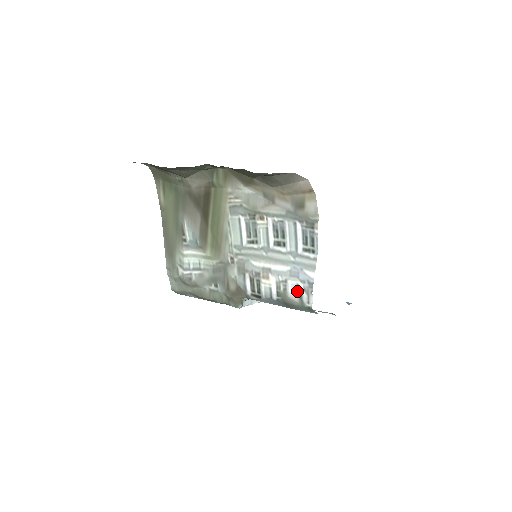
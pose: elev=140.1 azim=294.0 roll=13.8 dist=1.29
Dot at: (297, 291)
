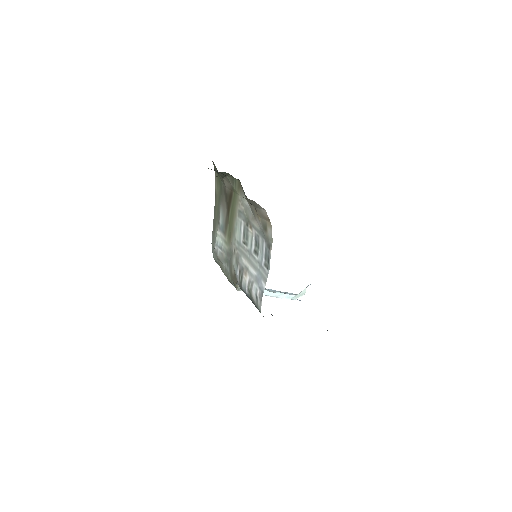
Dot at: (256, 294)
